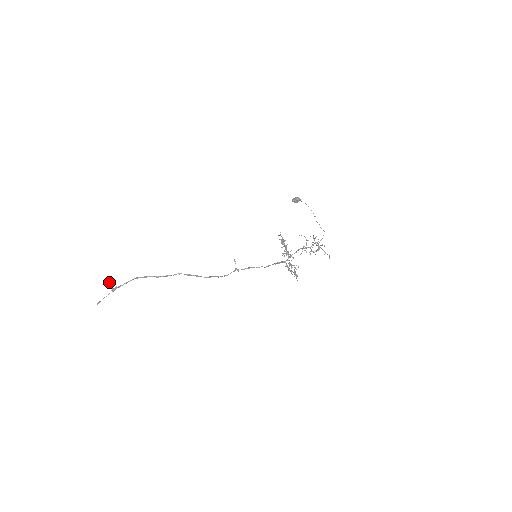
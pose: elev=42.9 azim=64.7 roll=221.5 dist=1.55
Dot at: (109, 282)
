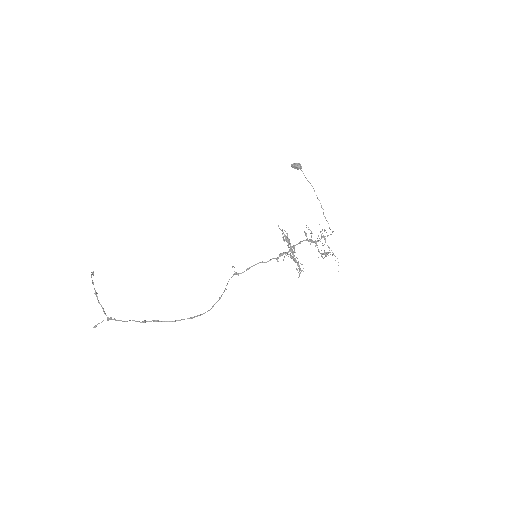
Dot at: (99, 303)
